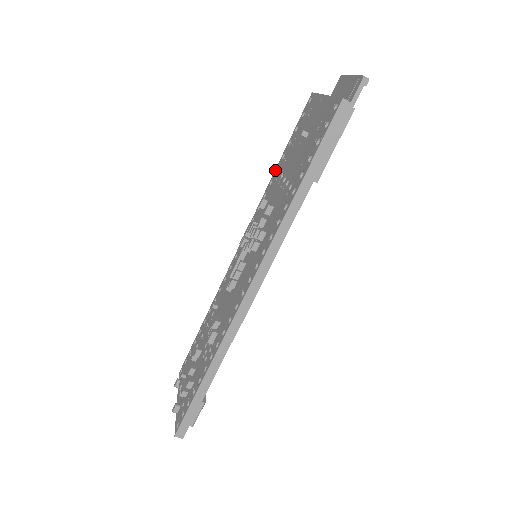
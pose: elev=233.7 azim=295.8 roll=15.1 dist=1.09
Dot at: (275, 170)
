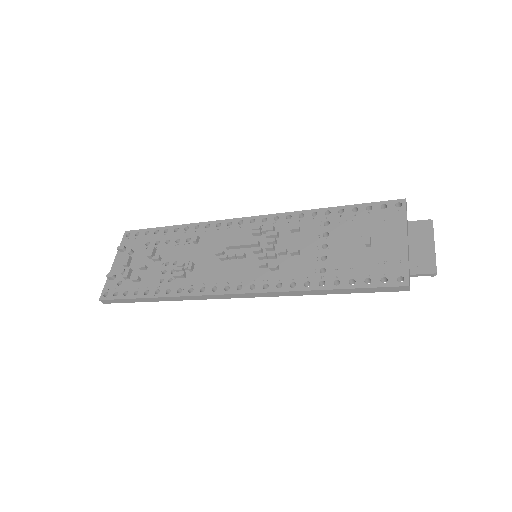
Dot at: (326, 209)
